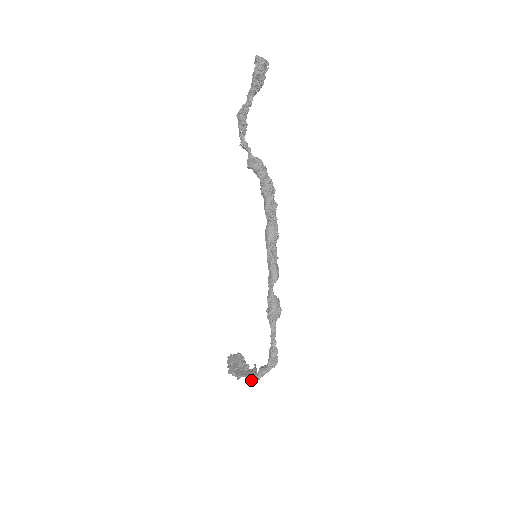
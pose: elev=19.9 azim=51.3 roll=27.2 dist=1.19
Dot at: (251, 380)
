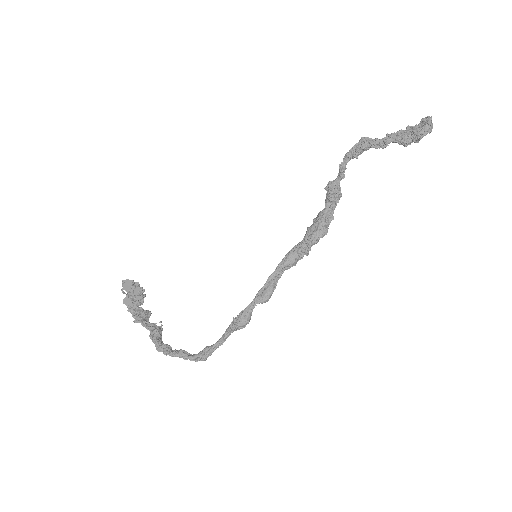
Dot at: (159, 347)
